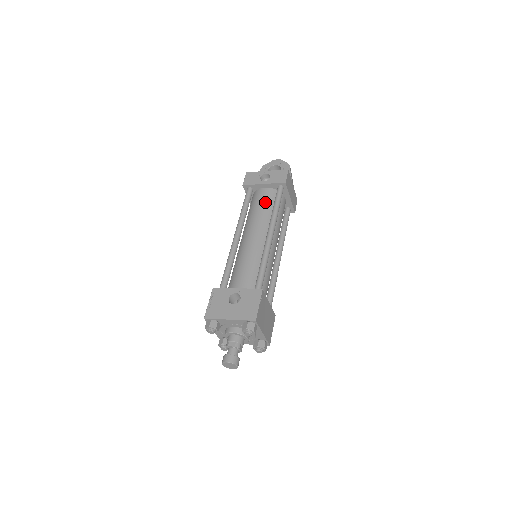
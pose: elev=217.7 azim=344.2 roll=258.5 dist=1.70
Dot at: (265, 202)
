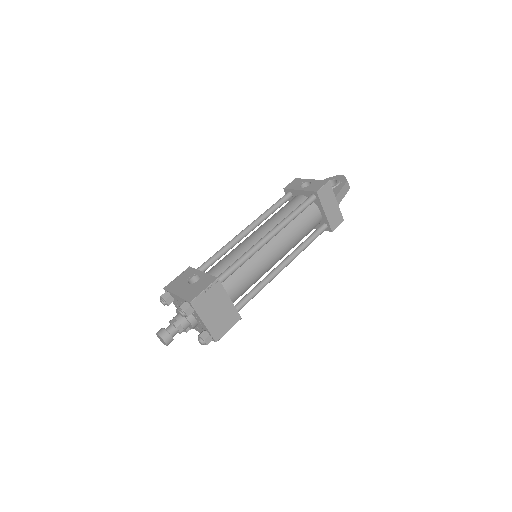
Dot at: (290, 207)
